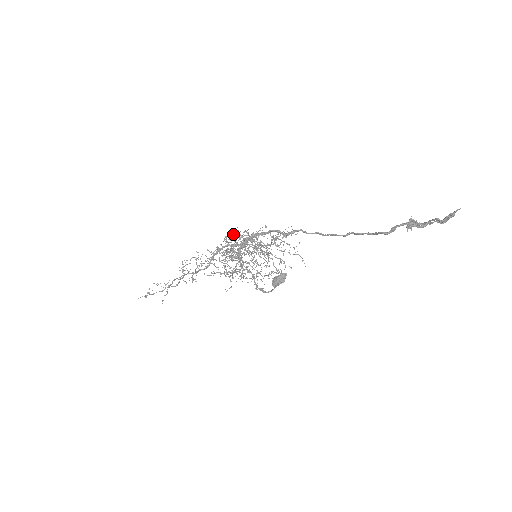
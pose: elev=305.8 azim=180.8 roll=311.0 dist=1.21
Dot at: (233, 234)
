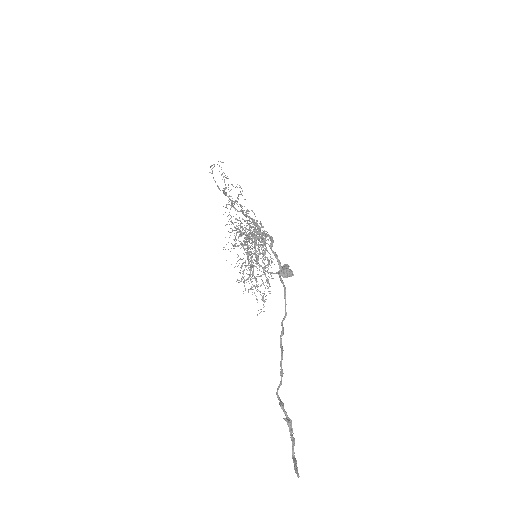
Dot at: (256, 222)
